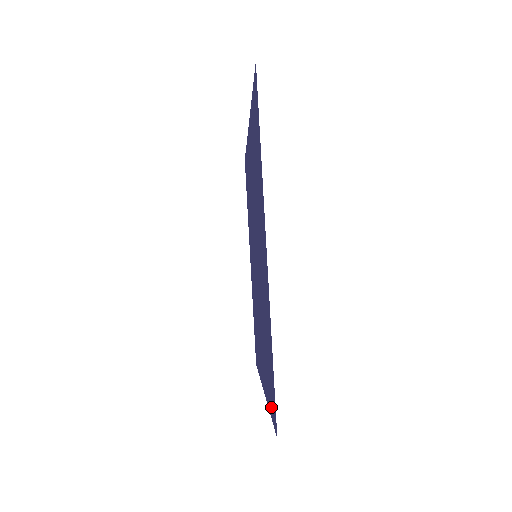
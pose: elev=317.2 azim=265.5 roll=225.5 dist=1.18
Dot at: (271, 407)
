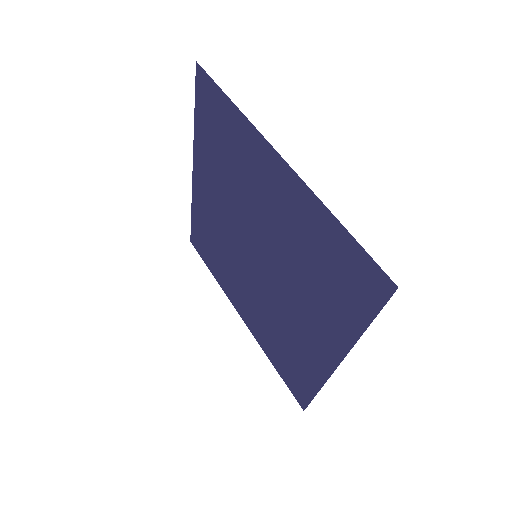
Dot at: (366, 305)
